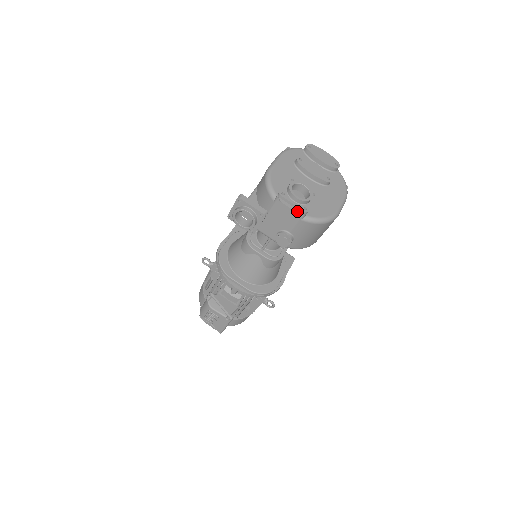
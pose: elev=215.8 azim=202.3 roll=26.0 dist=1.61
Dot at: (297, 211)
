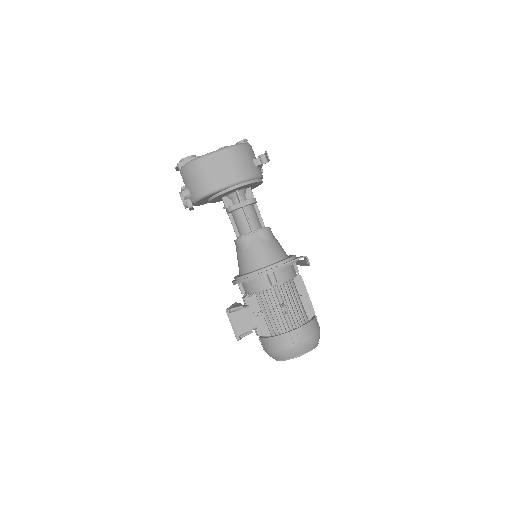
Dot at: (177, 167)
